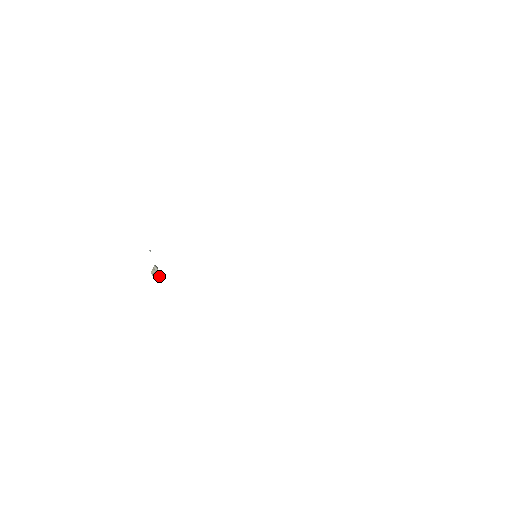
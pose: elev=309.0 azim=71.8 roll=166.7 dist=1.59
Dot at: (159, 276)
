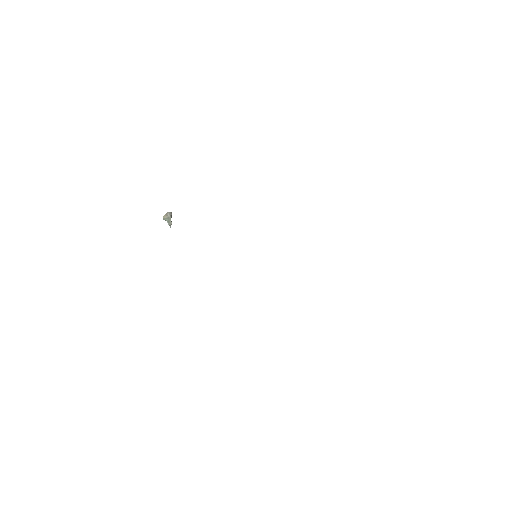
Dot at: (170, 222)
